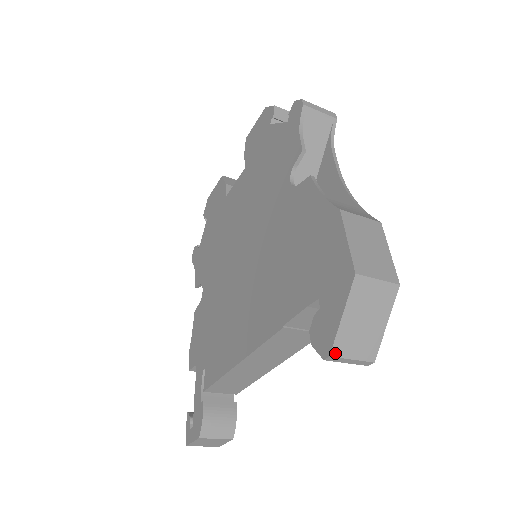
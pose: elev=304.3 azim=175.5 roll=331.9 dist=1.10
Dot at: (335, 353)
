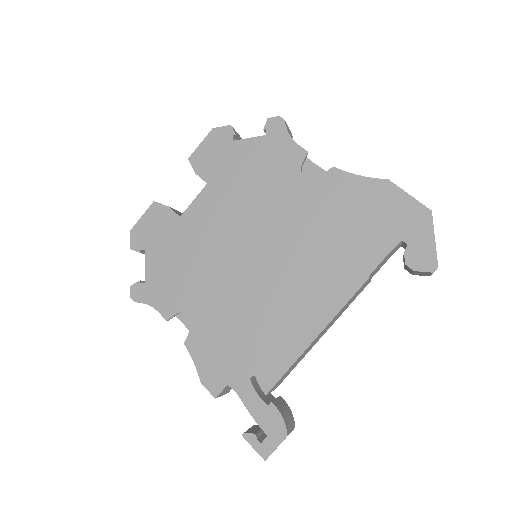
Dot at: (437, 265)
